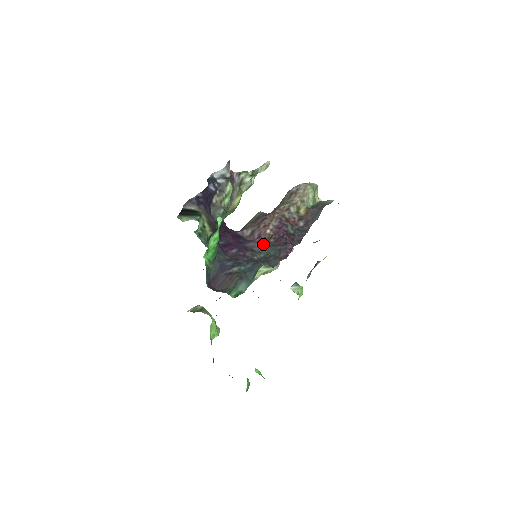
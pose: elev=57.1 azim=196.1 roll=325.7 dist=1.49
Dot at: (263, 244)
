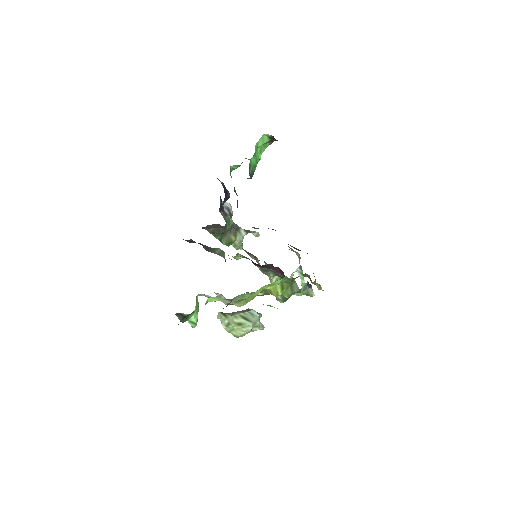
Dot at: occluded
